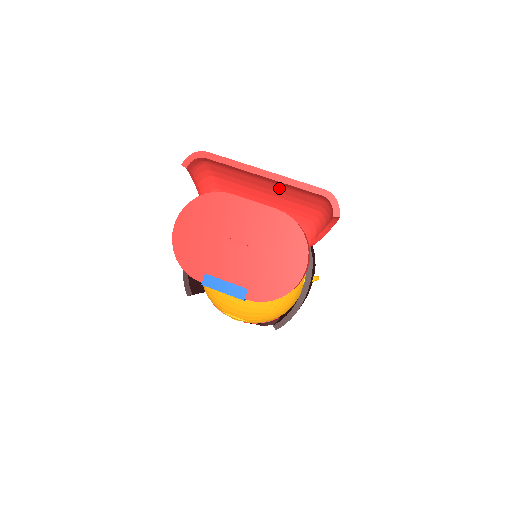
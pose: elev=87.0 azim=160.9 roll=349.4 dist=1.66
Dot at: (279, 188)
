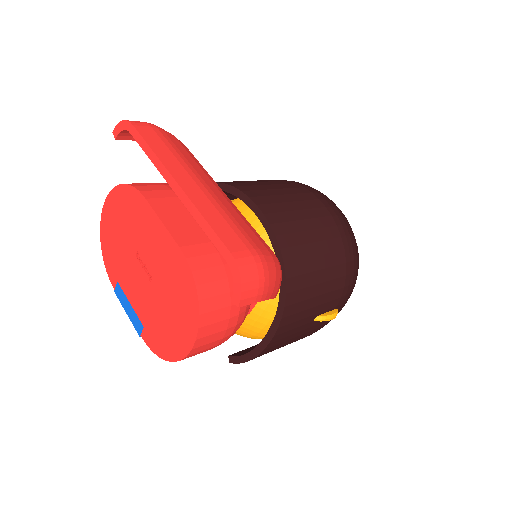
Dot at: occluded
